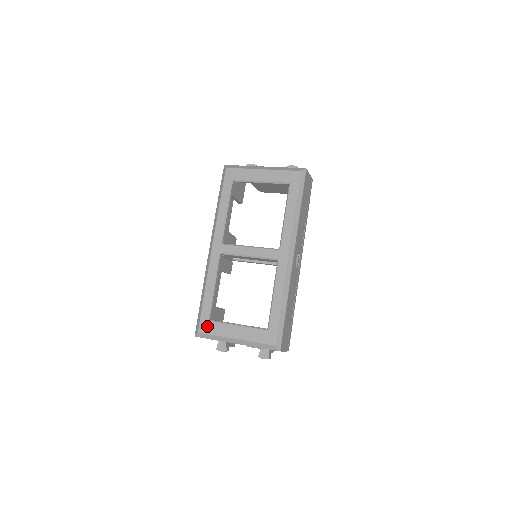
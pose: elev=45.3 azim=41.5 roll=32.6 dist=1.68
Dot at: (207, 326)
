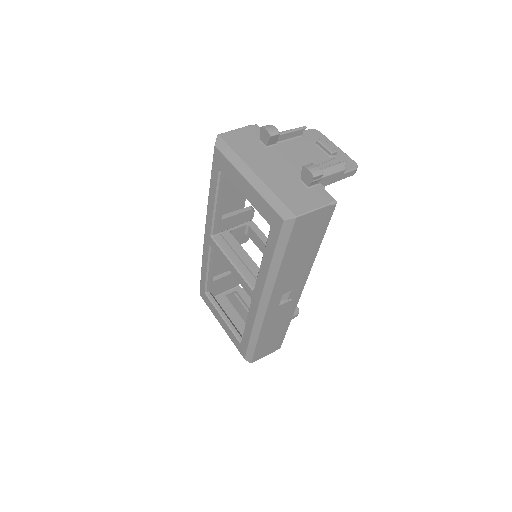
Dot at: (204, 297)
